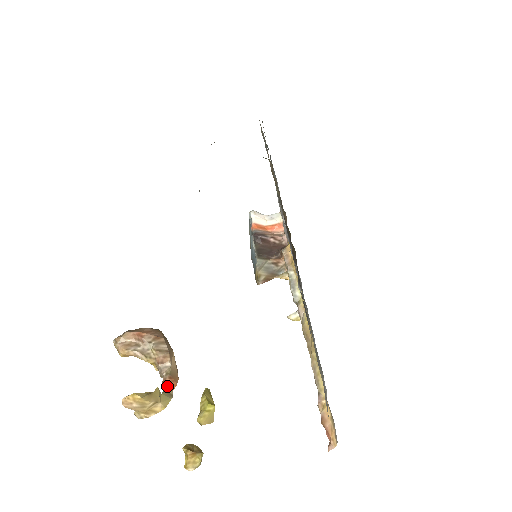
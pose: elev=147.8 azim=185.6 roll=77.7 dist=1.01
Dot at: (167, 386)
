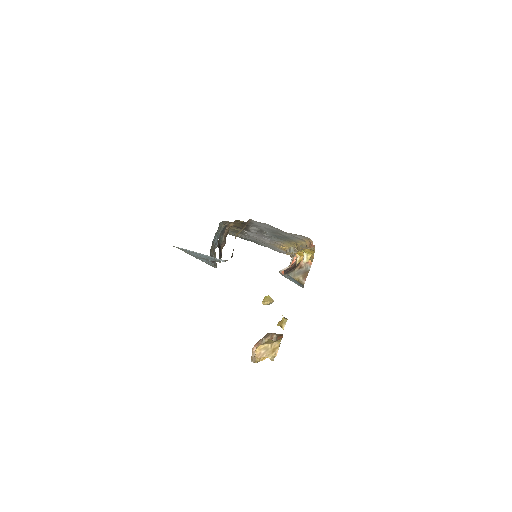
Dot at: occluded
